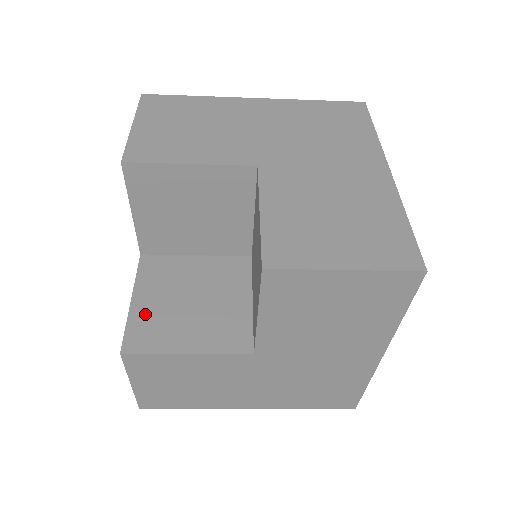
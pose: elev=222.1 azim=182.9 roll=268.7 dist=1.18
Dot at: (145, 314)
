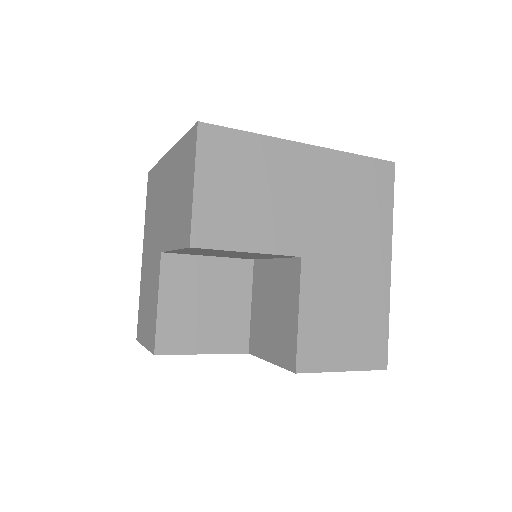
Dot at: (170, 319)
